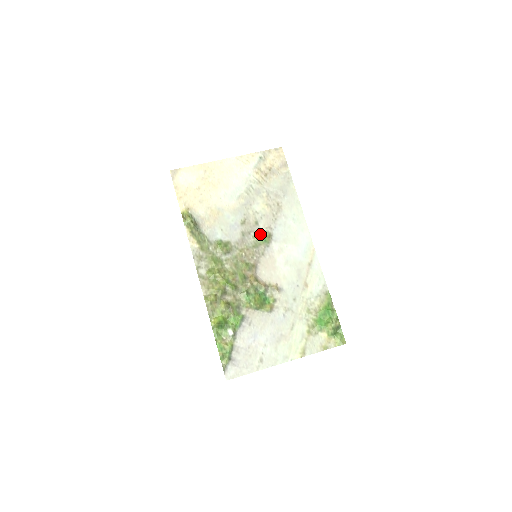
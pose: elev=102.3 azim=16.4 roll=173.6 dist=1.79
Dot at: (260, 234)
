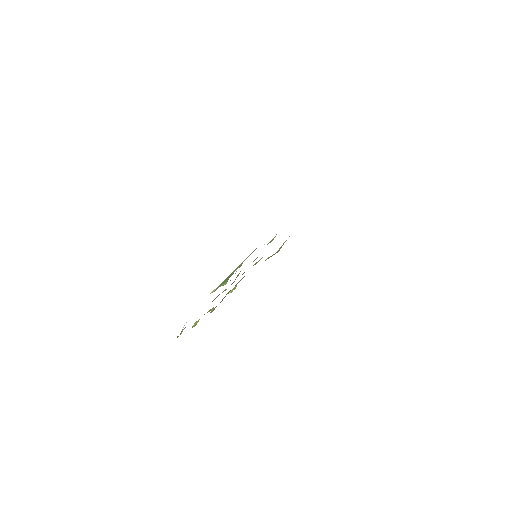
Dot at: occluded
